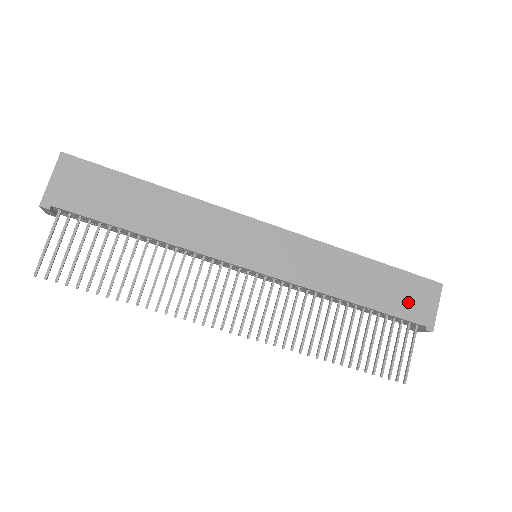
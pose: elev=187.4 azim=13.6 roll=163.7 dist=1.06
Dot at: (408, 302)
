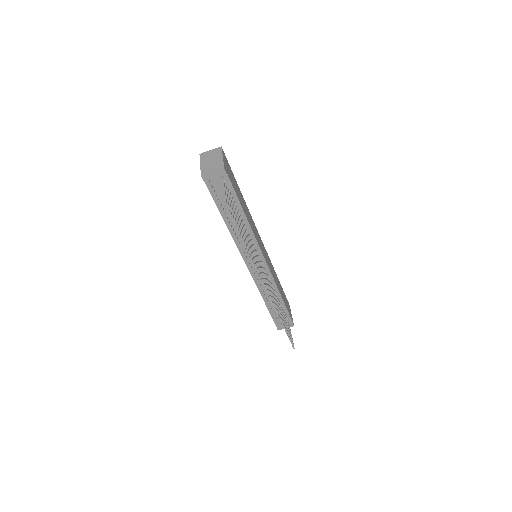
Dot at: occluded
